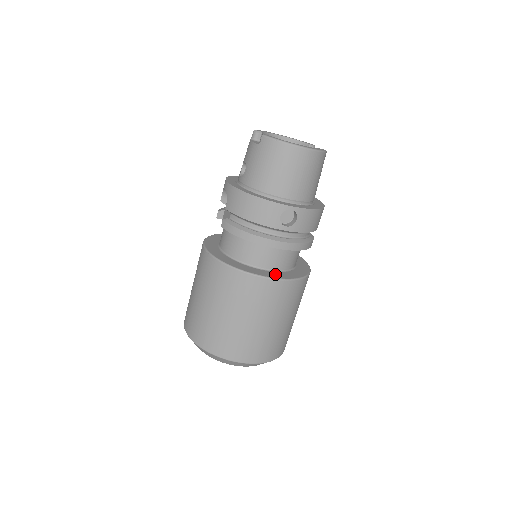
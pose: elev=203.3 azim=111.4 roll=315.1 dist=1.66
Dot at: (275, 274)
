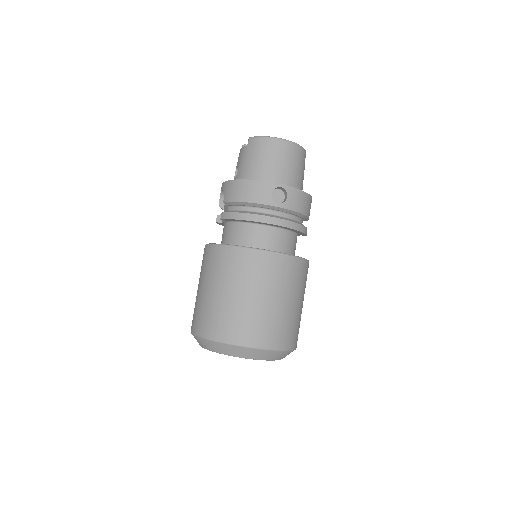
Dot at: occluded
